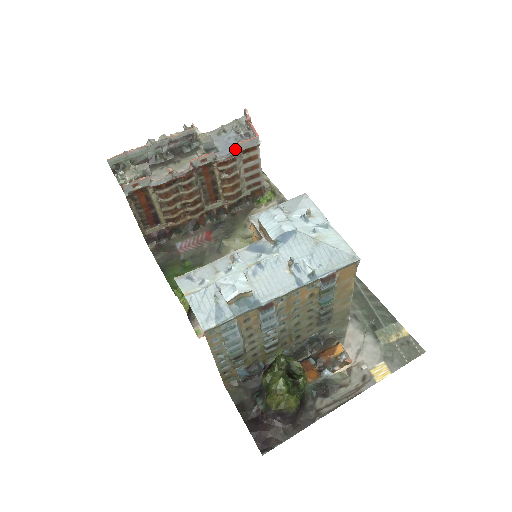
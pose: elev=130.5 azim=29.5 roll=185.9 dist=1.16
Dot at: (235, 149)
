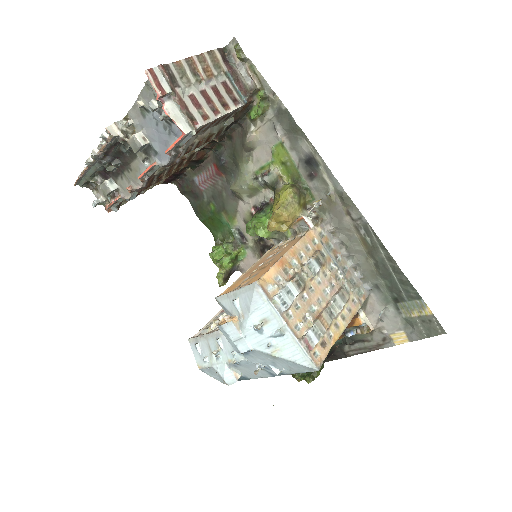
Dot at: (171, 150)
